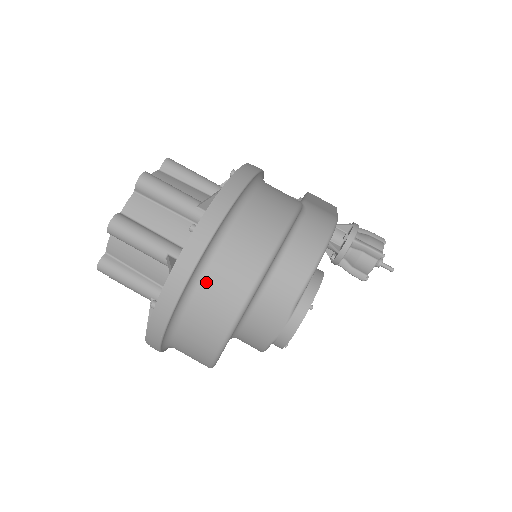
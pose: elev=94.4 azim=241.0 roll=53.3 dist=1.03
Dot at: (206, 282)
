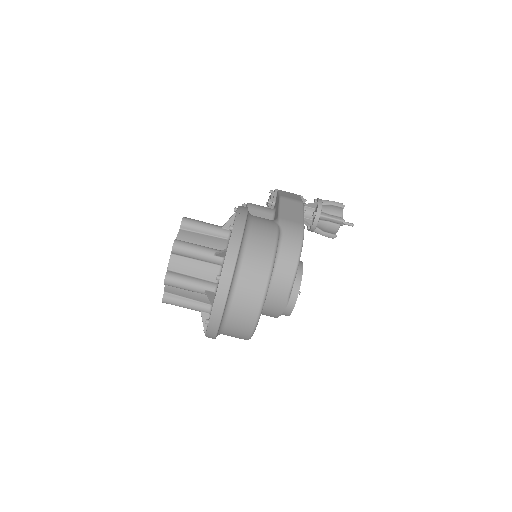
Dot at: (234, 305)
